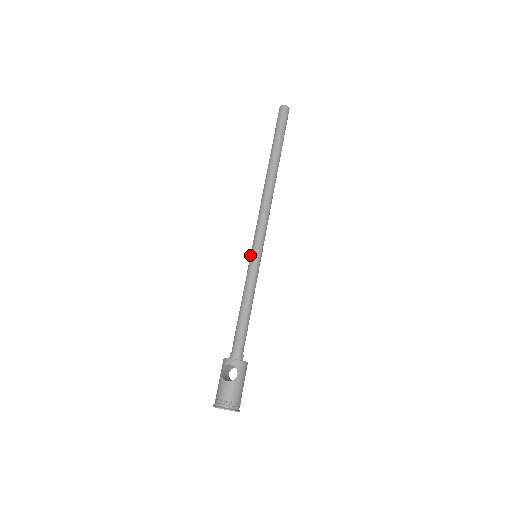
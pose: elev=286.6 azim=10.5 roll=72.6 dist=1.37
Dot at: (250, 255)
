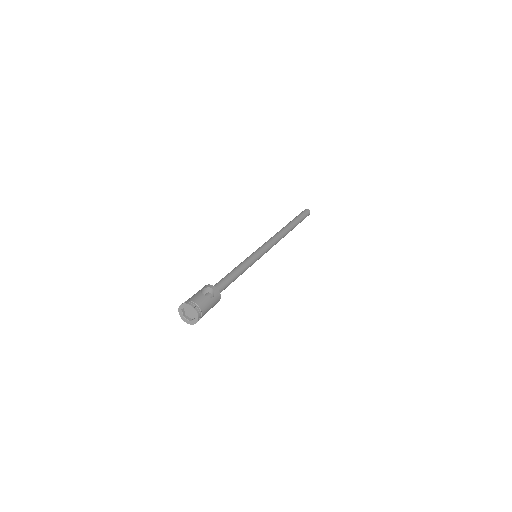
Dot at: (253, 252)
